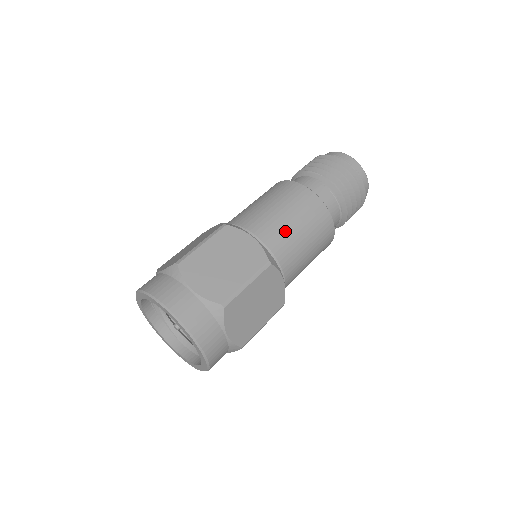
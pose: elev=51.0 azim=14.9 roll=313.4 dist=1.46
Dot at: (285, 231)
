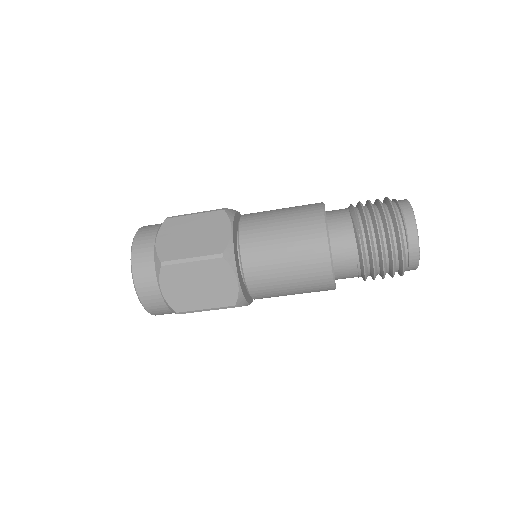
Dot at: (274, 285)
